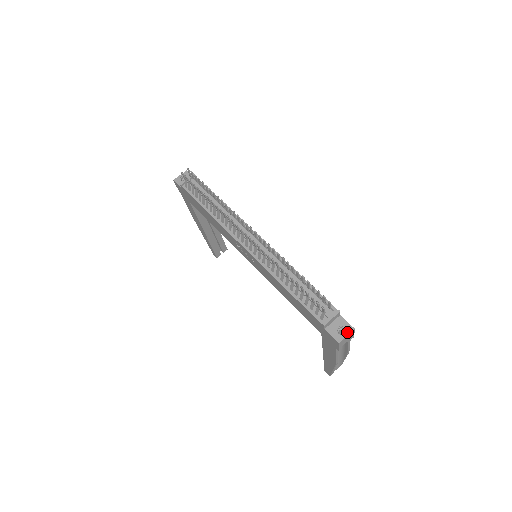
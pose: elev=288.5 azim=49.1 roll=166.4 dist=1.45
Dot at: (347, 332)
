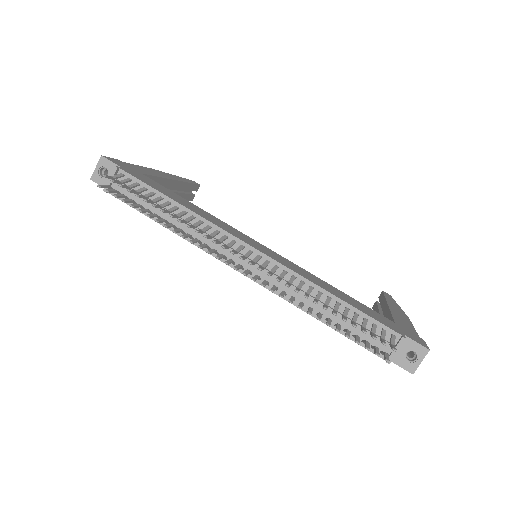
Dot at: (420, 357)
